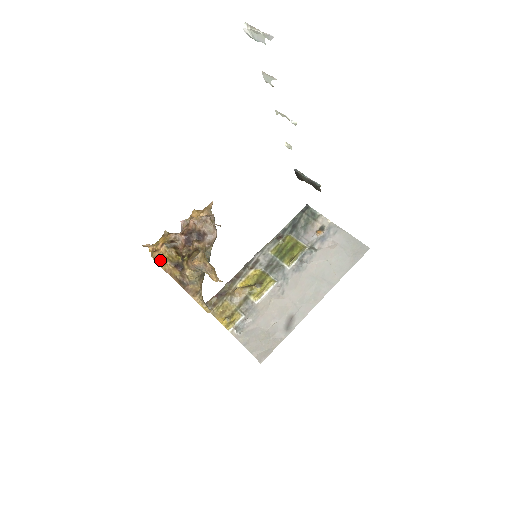
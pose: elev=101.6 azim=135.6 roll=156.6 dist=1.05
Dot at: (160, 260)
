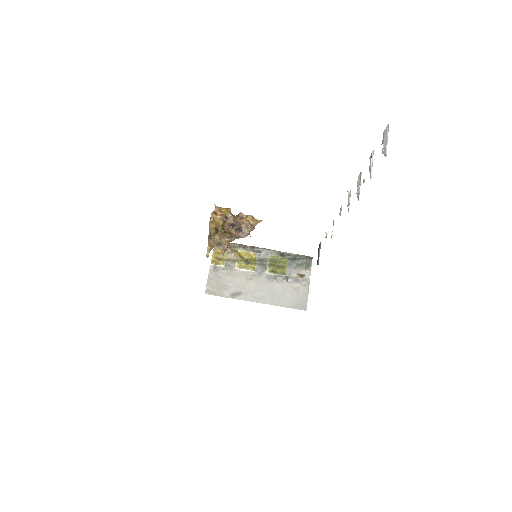
Dot at: (212, 221)
